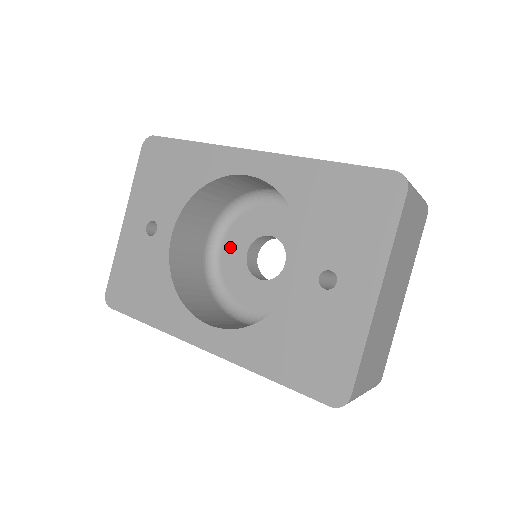
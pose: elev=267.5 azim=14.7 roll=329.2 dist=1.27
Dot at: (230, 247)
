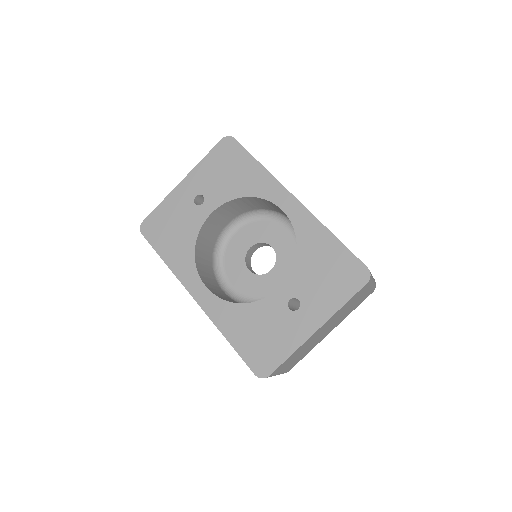
Dot at: (241, 237)
